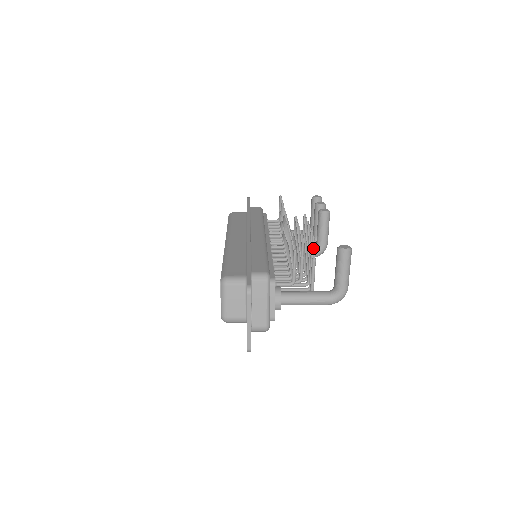
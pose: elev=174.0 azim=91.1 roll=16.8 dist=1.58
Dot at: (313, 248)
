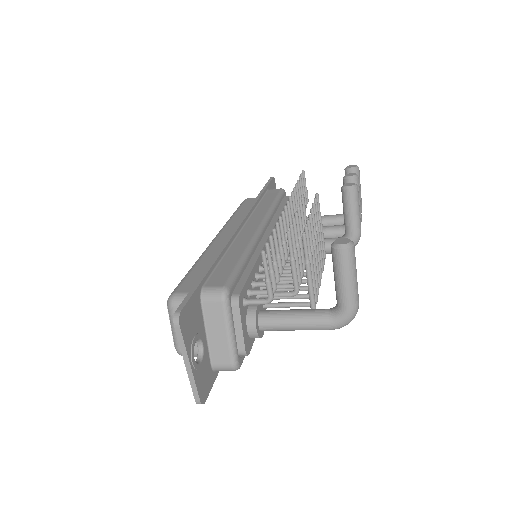
Dot at: occluded
